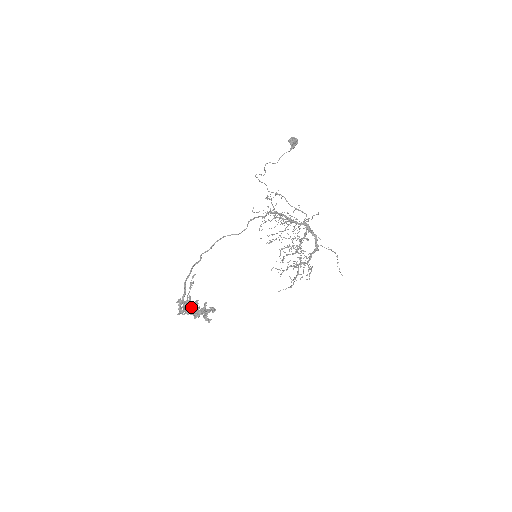
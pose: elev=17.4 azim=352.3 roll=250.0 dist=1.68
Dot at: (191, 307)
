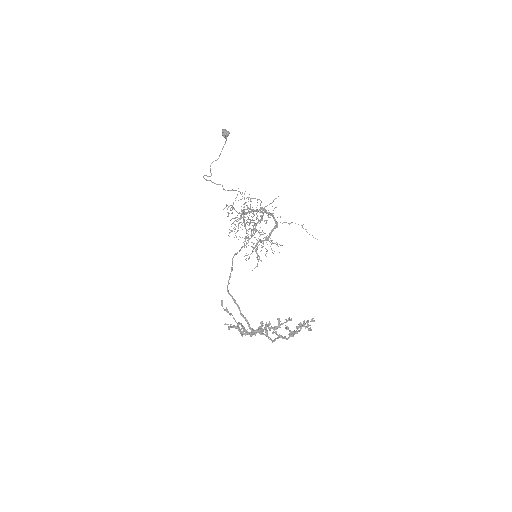
Dot at: occluded
